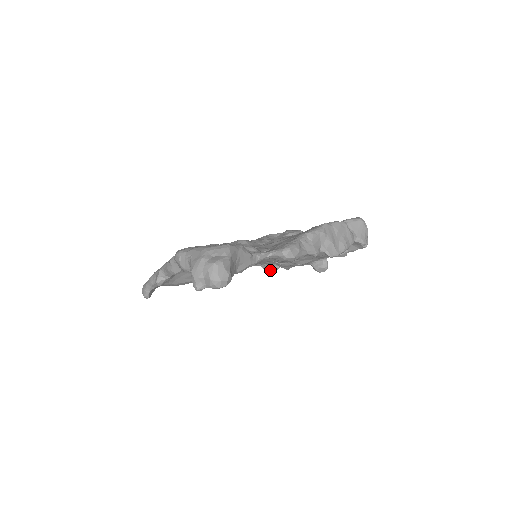
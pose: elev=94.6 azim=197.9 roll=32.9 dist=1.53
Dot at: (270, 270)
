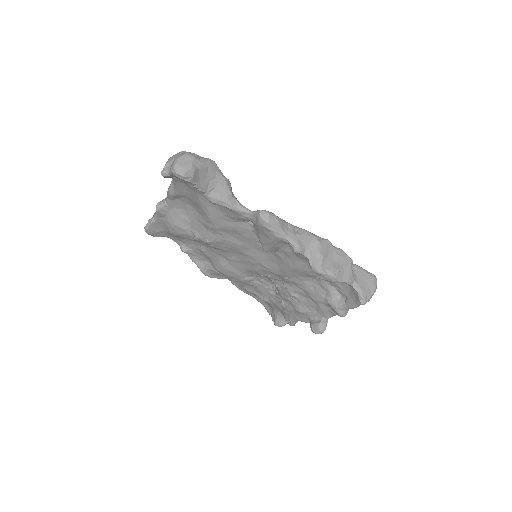
Dot at: (276, 321)
